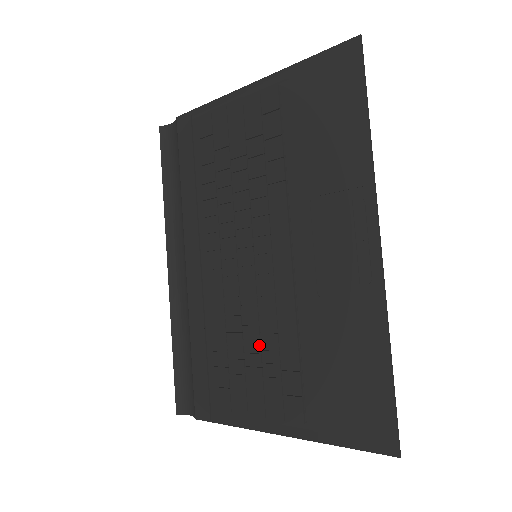
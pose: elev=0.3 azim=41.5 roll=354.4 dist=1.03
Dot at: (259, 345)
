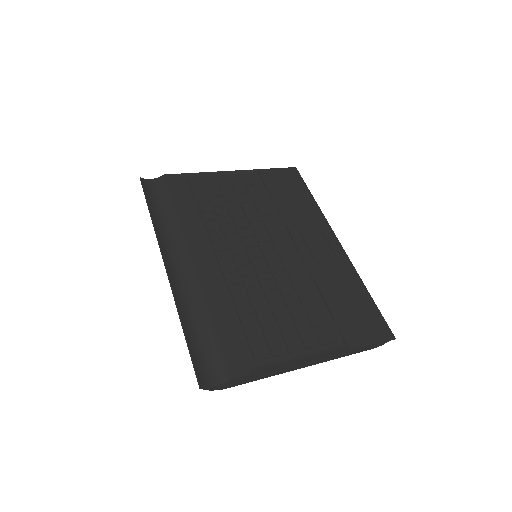
Dot at: (283, 302)
